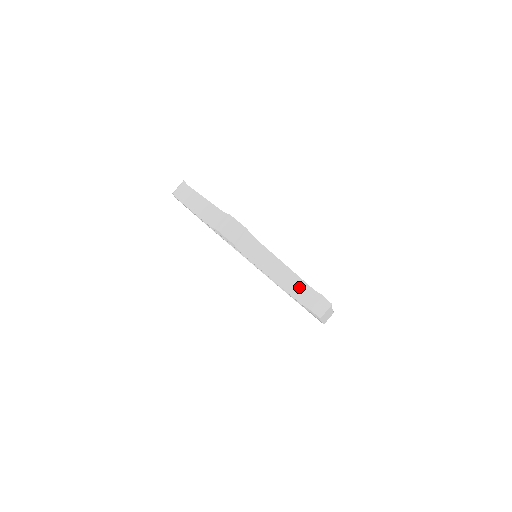
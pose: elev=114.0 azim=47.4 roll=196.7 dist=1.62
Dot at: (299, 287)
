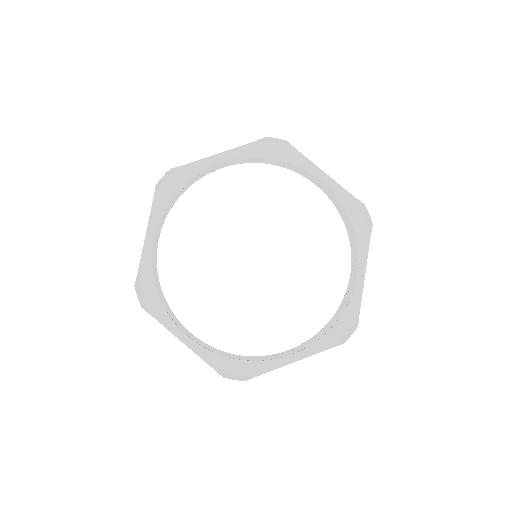
Dot at: occluded
